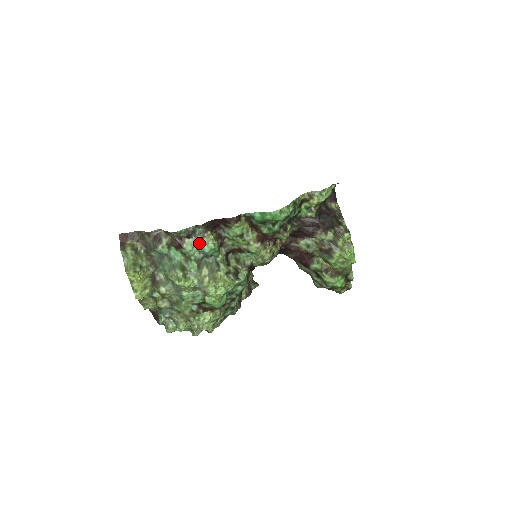
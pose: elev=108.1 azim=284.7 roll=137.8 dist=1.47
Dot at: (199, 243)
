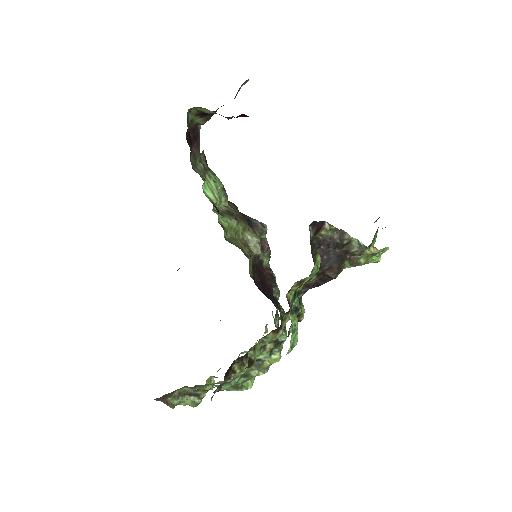
Dot at: (232, 381)
